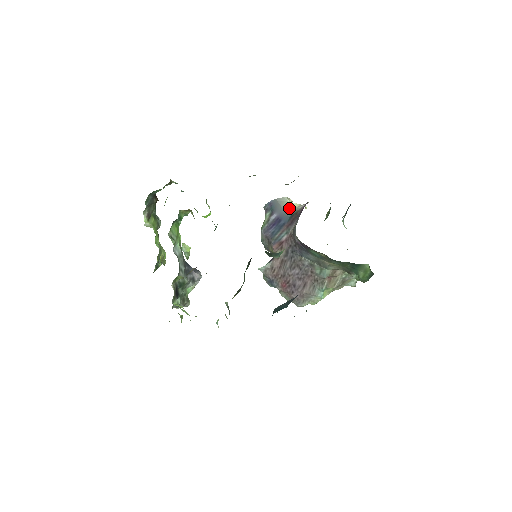
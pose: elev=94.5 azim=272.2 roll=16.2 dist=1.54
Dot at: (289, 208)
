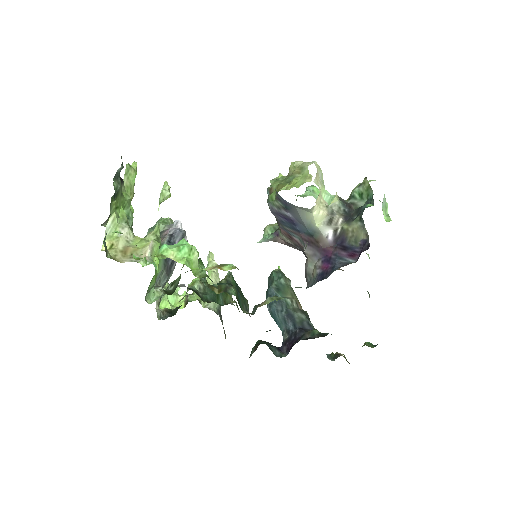
Dot at: (310, 221)
